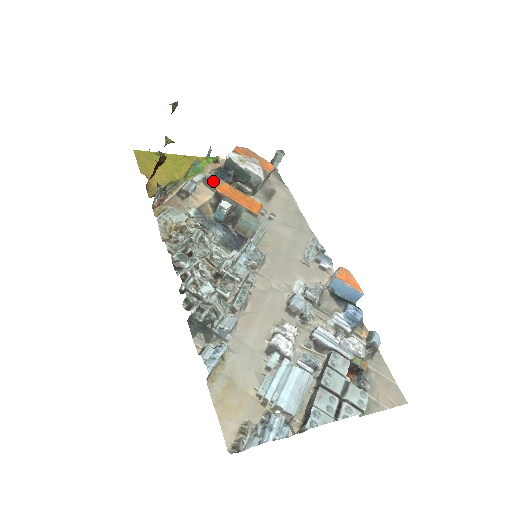
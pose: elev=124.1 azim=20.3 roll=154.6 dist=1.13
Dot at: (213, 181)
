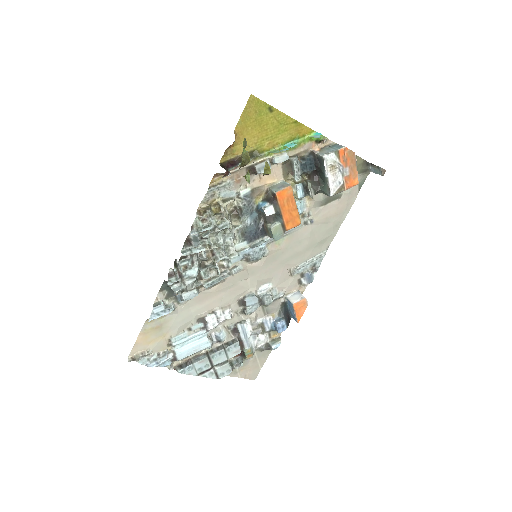
Dot at: (292, 167)
